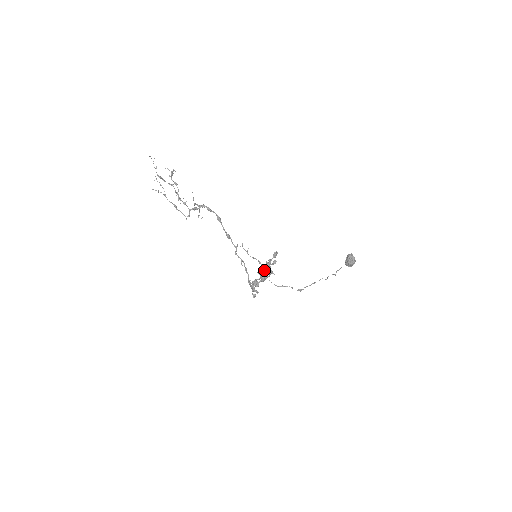
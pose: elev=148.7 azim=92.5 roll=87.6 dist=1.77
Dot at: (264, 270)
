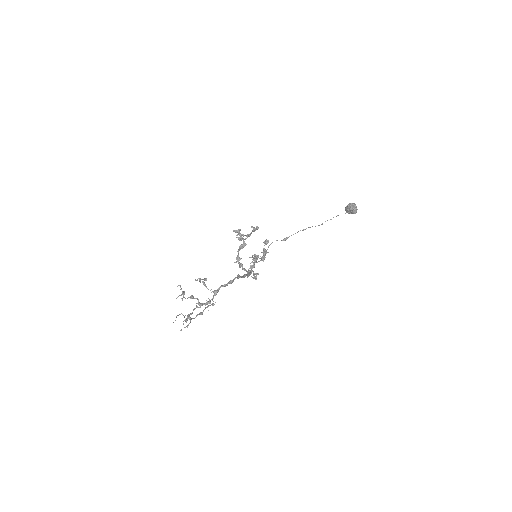
Dot at: (244, 245)
